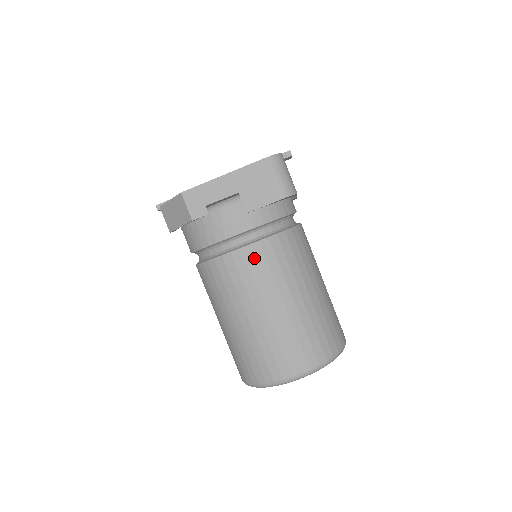
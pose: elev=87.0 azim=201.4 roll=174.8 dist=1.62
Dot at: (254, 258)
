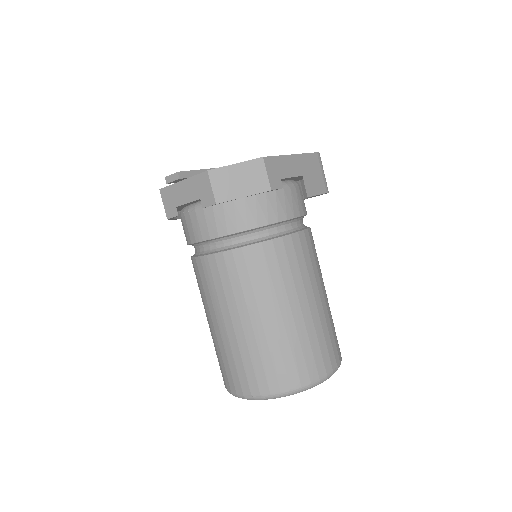
Dot at: (307, 244)
